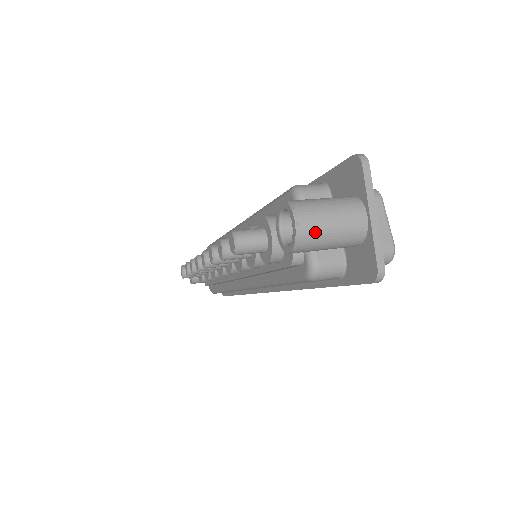
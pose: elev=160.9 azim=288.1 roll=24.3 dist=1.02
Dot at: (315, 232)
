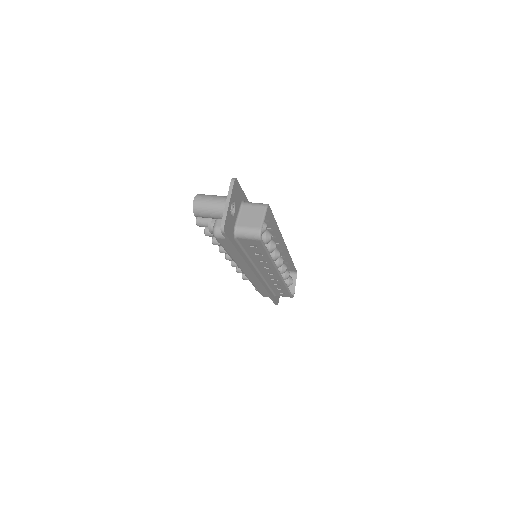
Dot at: (201, 206)
